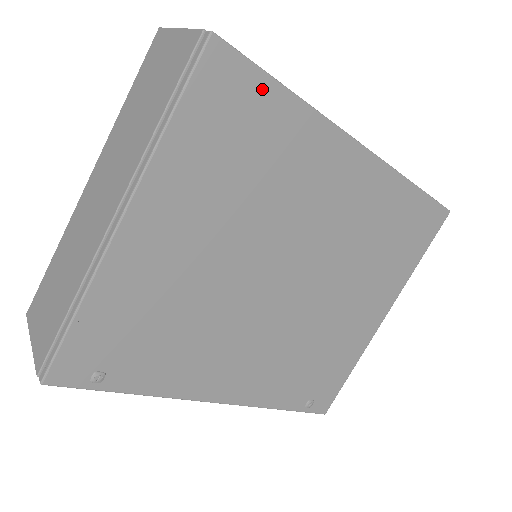
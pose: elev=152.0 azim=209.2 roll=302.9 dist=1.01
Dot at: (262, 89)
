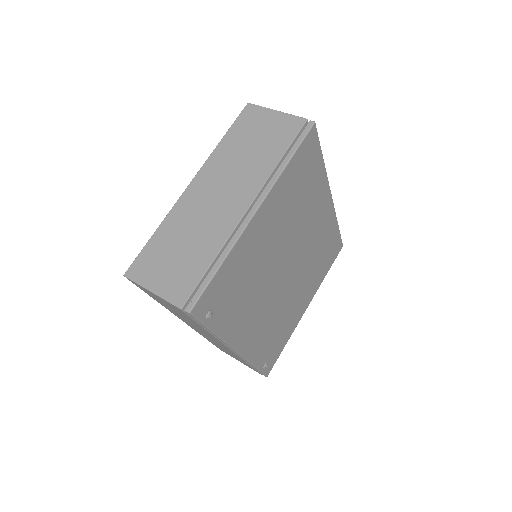
Dot at: (317, 155)
